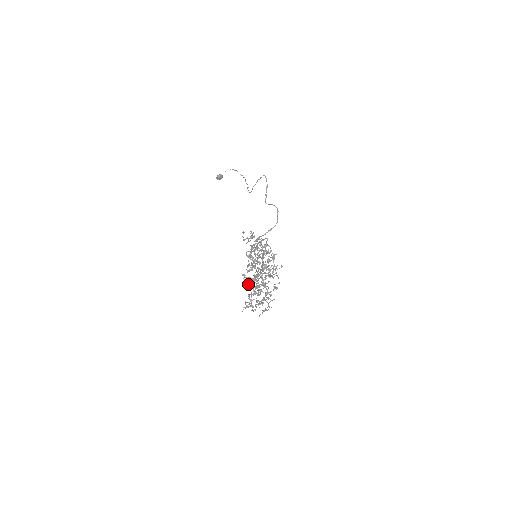
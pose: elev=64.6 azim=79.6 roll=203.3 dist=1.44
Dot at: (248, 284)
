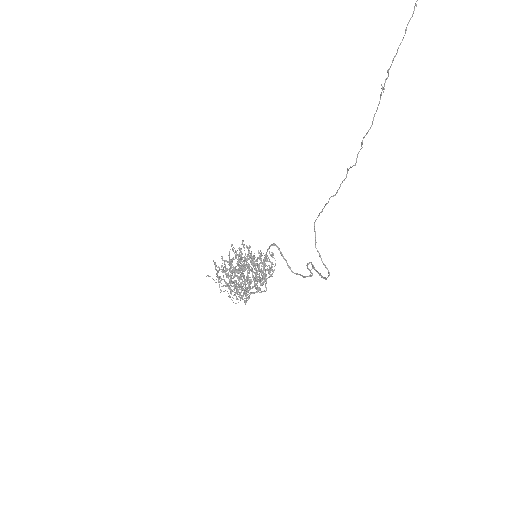
Dot at: (224, 272)
